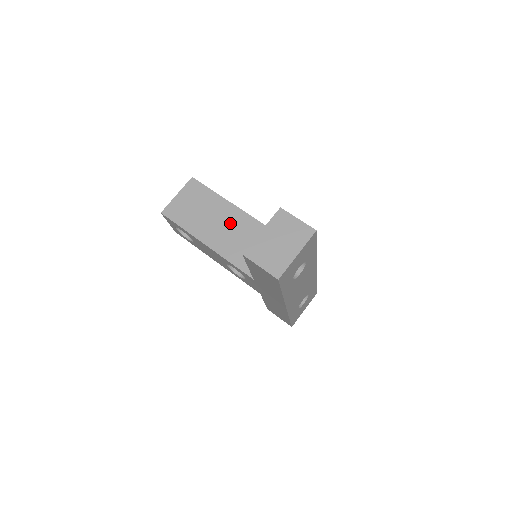
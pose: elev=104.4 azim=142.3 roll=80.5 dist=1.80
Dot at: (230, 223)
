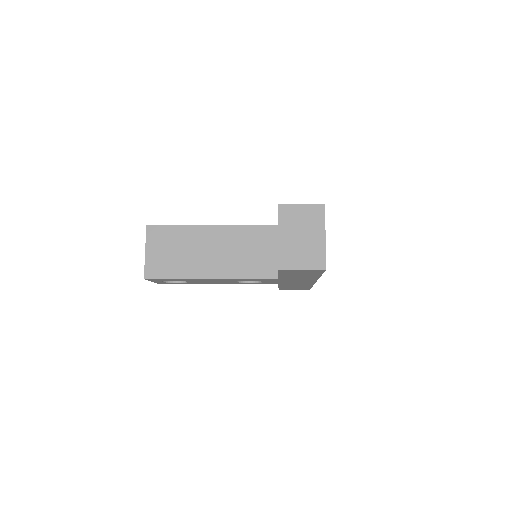
Dot at: (217, 244)
